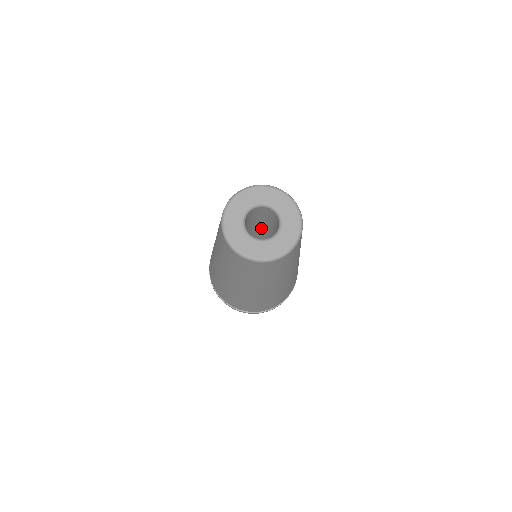
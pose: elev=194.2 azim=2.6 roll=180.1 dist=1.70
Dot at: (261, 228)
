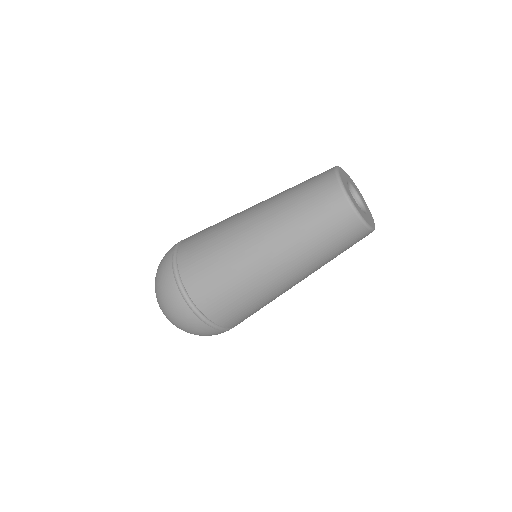
Dot at: occluded
